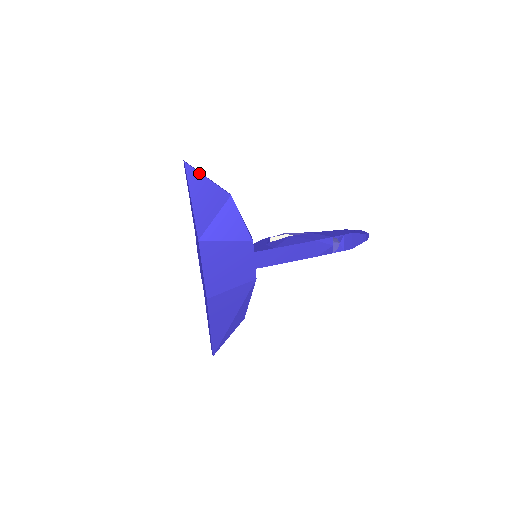
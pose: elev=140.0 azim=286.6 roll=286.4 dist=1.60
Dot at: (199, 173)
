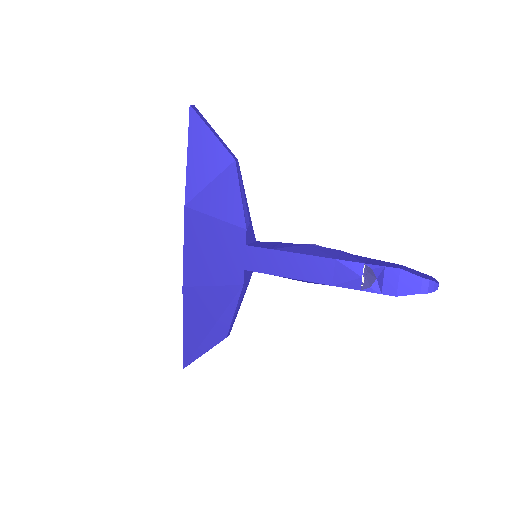
Dot at: (203, 122)
